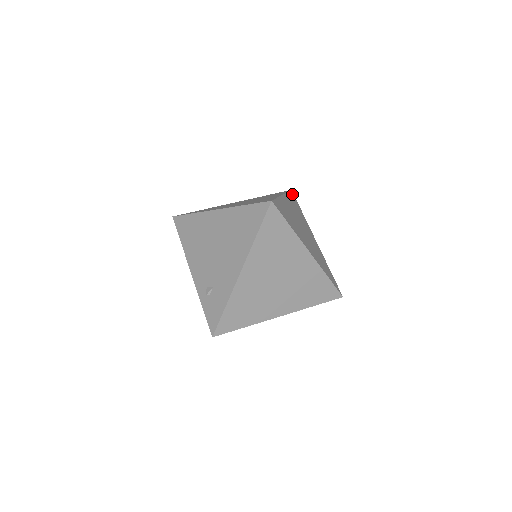
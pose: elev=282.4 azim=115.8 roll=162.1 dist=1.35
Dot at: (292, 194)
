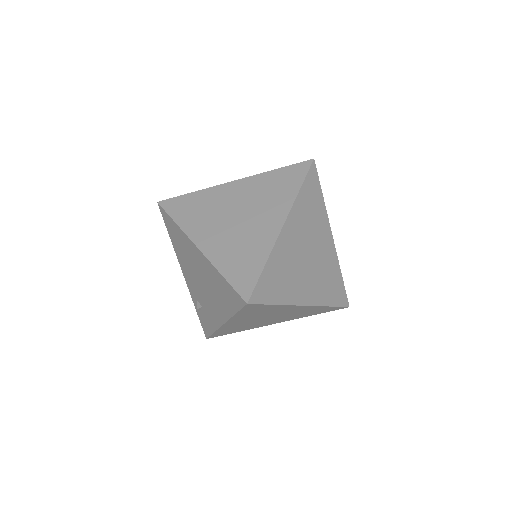
Dot at: (311, 174)
